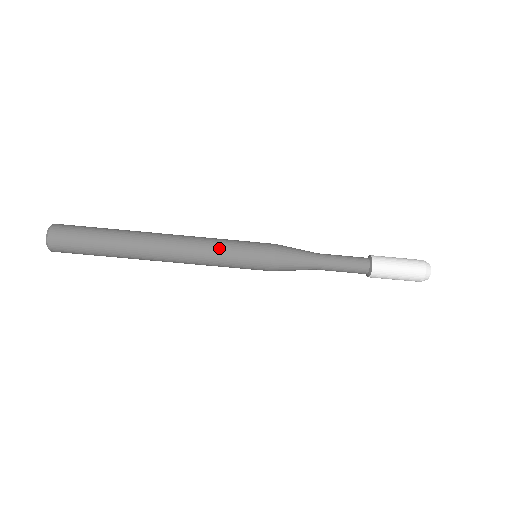
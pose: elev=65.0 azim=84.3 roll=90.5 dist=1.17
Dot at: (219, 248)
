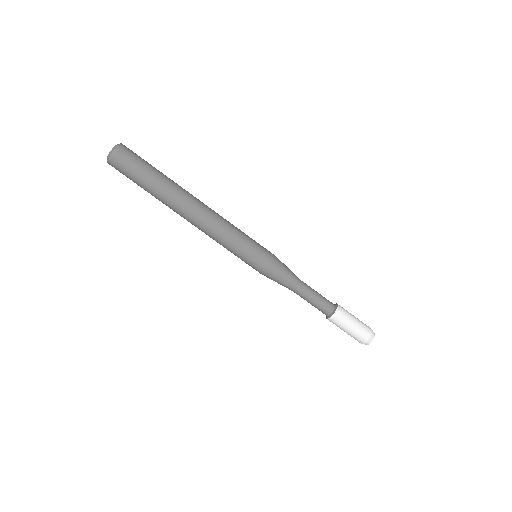
Dot at: (230, 239)
